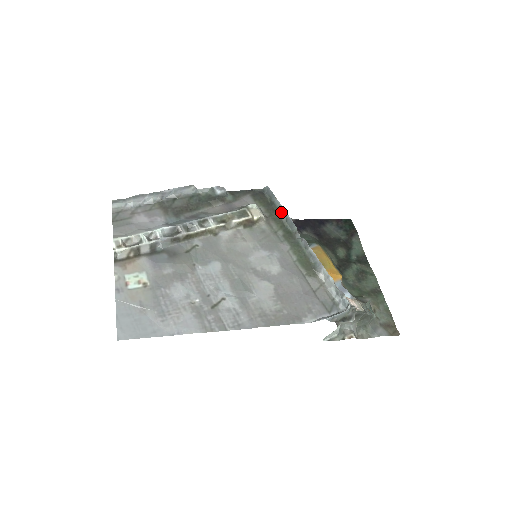
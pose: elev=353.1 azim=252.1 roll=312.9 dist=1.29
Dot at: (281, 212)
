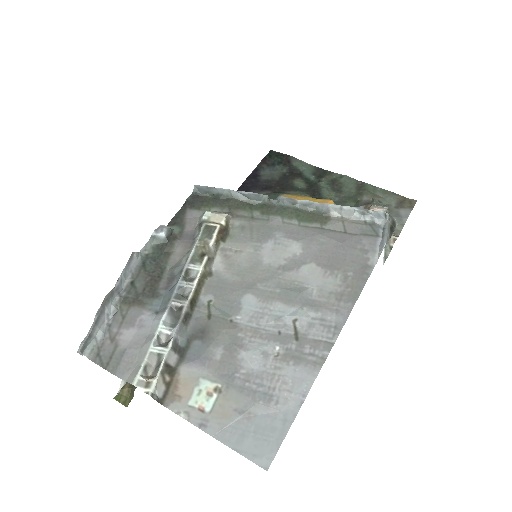
Dot at: (235, 196)
